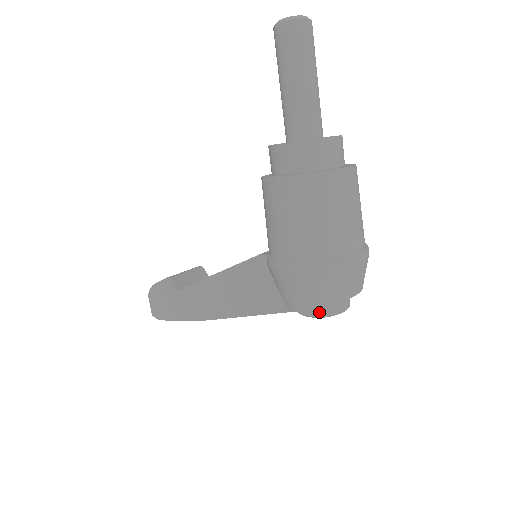
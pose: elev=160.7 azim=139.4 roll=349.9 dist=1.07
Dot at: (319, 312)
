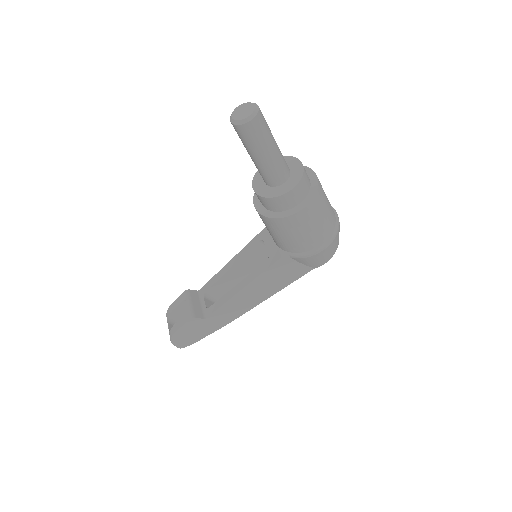
Dot at: occluded
